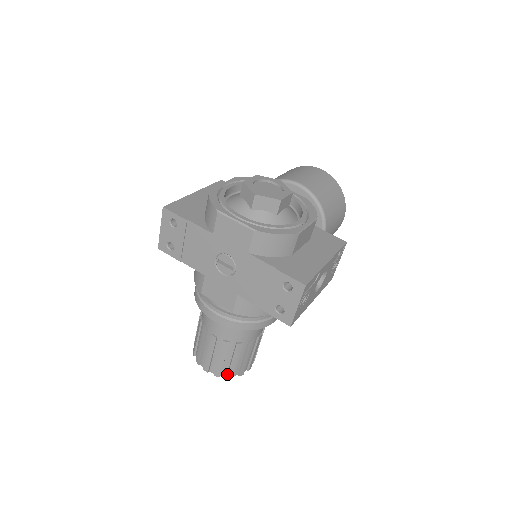
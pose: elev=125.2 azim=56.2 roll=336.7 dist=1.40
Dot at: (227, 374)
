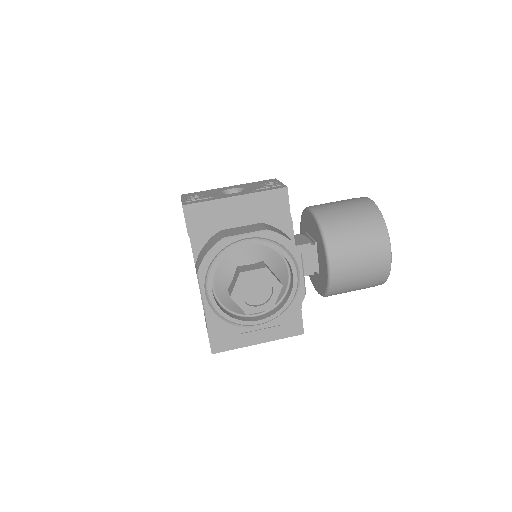
Dot at: occluded
